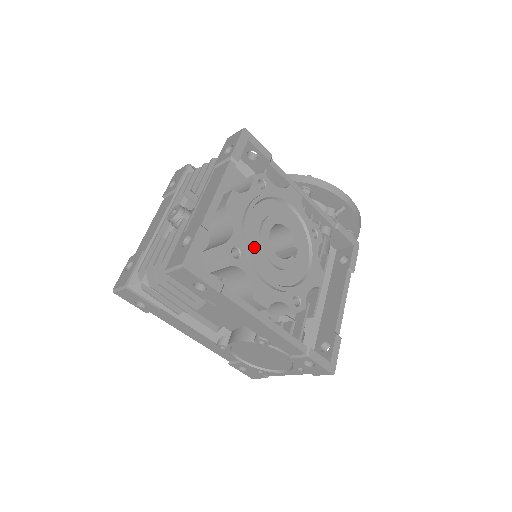
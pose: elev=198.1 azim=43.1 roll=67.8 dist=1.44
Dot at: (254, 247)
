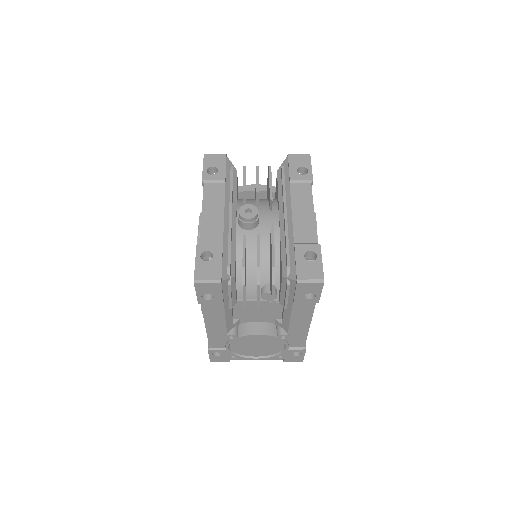
Dot at: occluded
